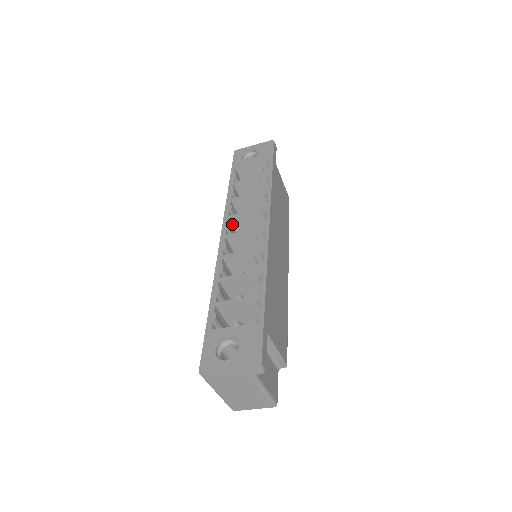
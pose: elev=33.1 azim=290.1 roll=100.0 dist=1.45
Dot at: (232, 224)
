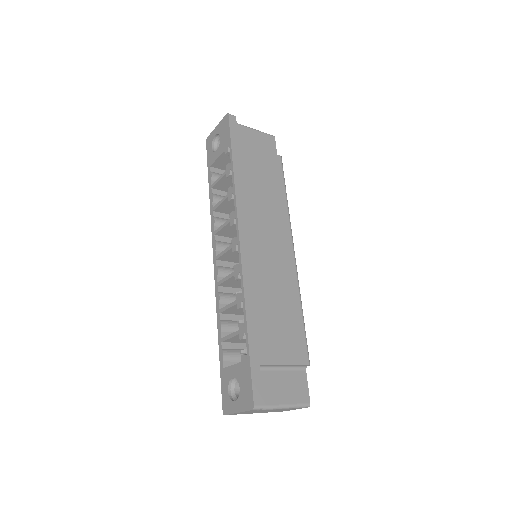
Dot at: (222, 236)
